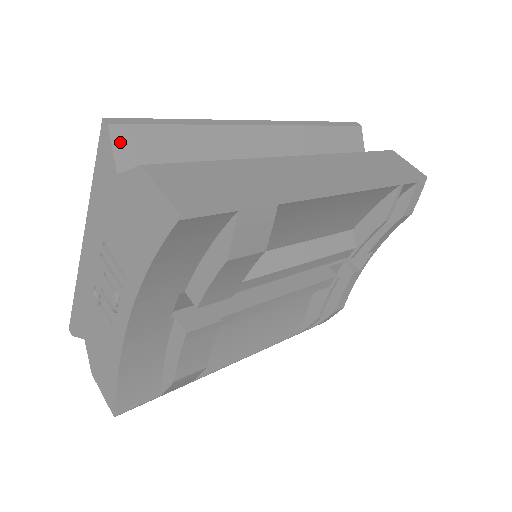
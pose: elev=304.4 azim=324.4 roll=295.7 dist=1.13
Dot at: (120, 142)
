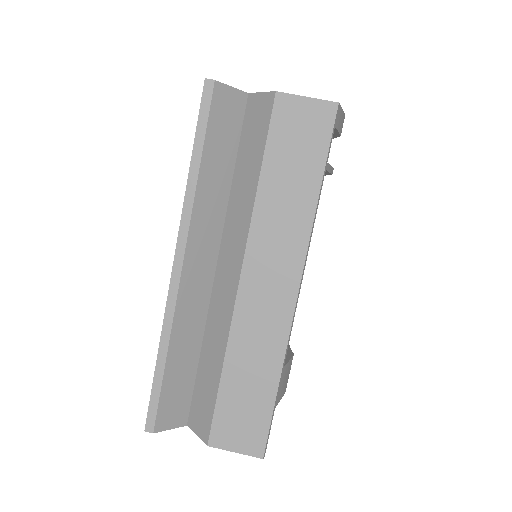
Dot at: (167, 424)
